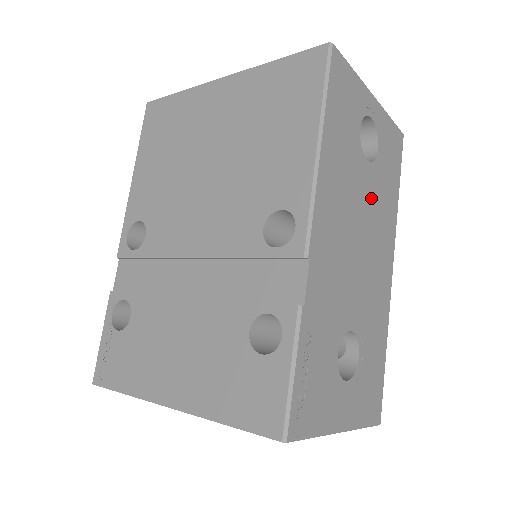
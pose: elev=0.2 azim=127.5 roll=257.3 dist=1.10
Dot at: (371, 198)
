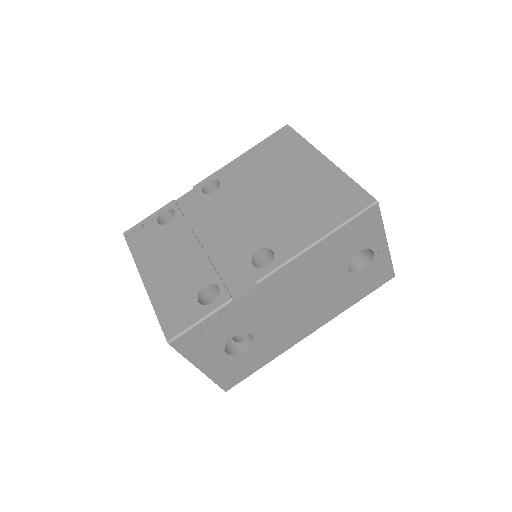
Dot at: (332, 289)
